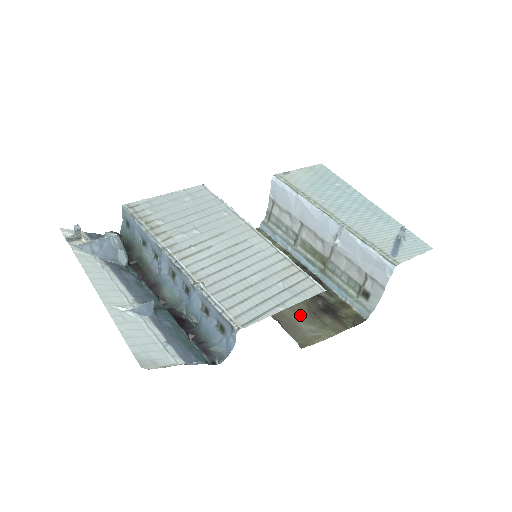
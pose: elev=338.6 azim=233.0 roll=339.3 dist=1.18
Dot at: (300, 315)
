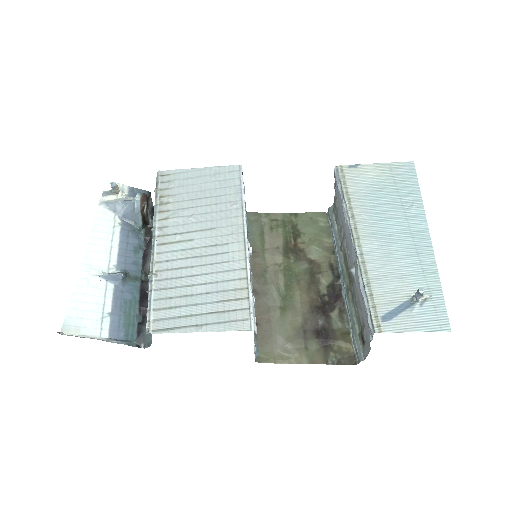
Dot at: (287, 327)
